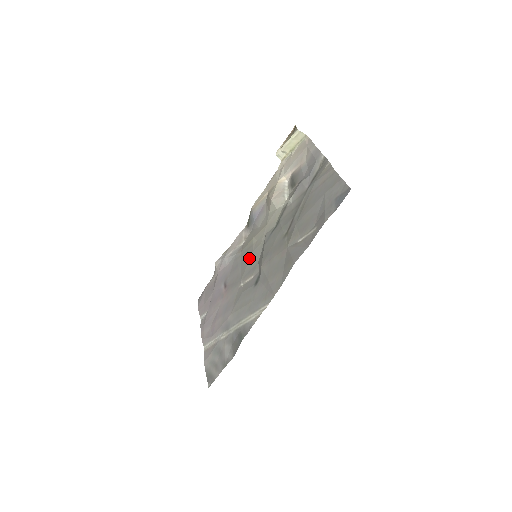
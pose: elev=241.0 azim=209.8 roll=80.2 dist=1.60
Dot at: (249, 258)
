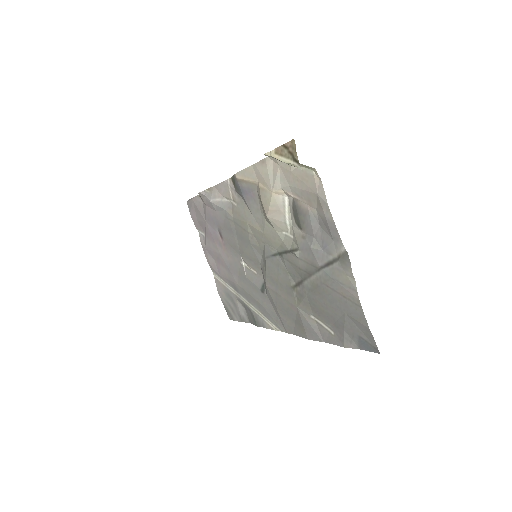
Dot at: (247, 245)
